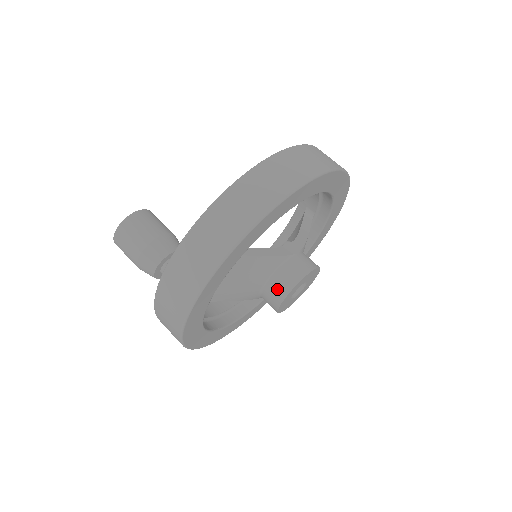
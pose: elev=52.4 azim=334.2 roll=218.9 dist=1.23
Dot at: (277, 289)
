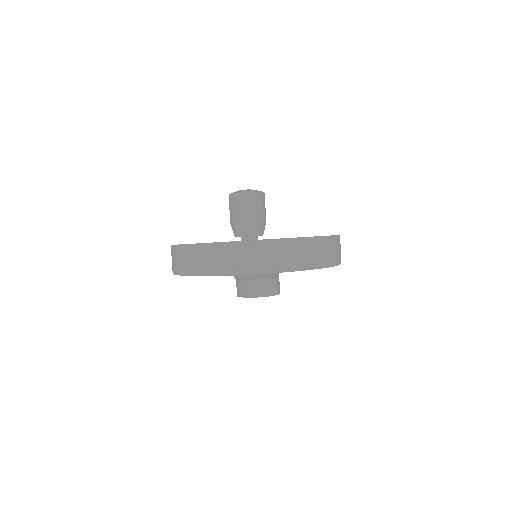
Dot at: (261, 289)
